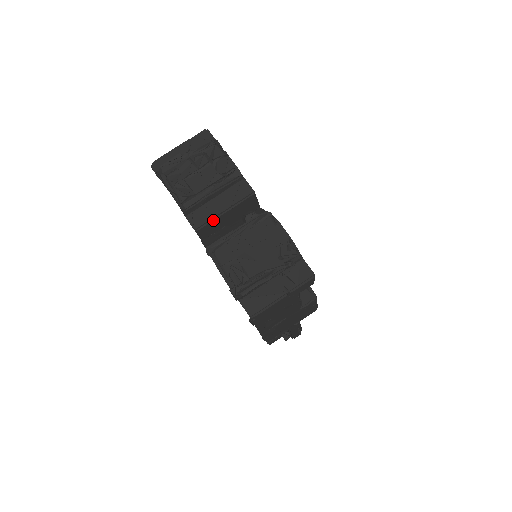
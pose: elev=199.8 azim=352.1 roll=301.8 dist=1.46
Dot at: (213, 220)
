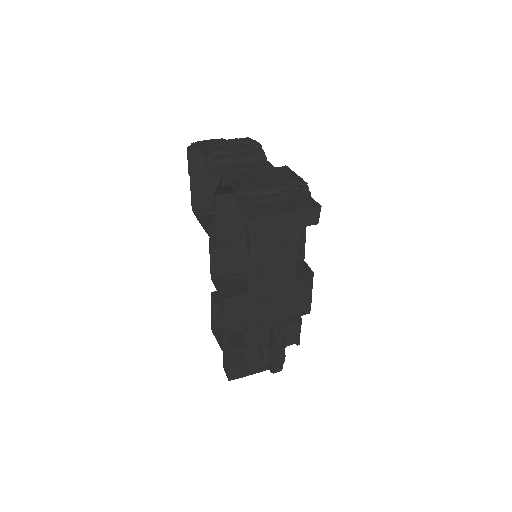
Dot at: occluded
